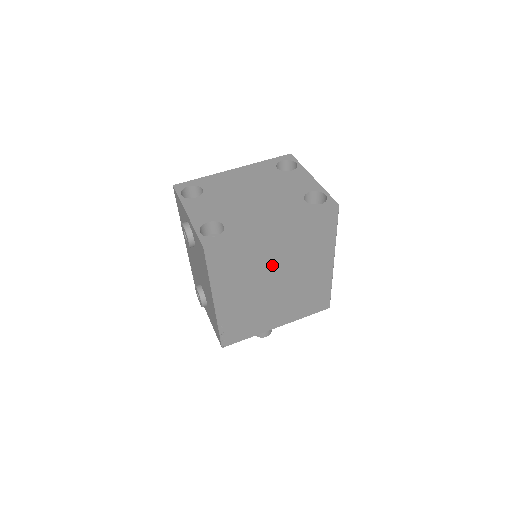
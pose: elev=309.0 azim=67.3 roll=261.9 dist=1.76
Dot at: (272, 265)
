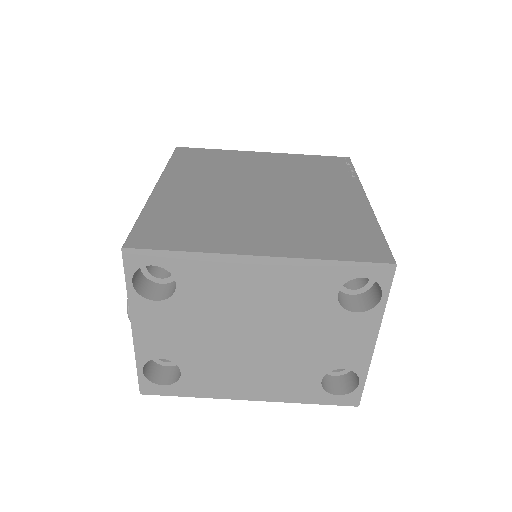
Dot at: occluded
